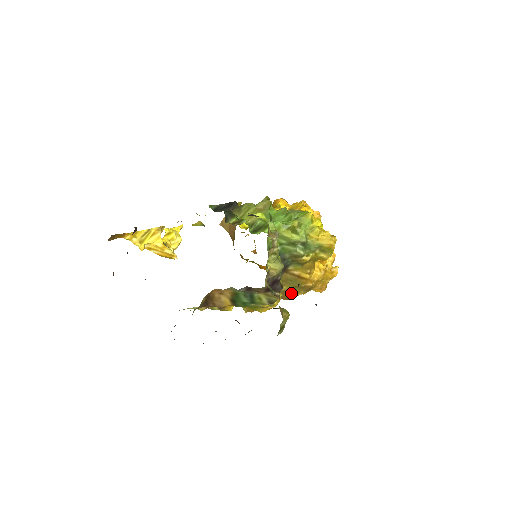
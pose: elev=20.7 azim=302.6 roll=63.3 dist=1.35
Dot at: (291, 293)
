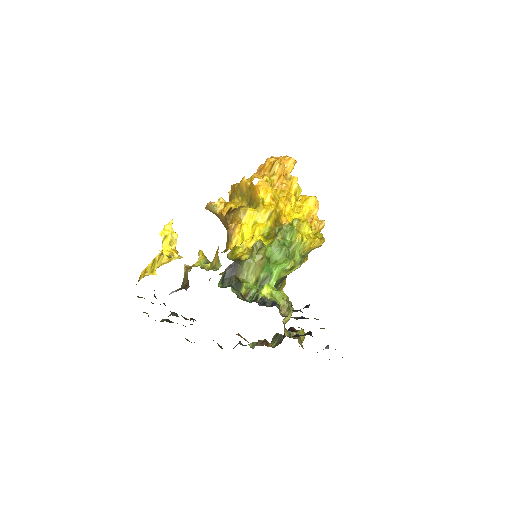
Dot at: occluded
